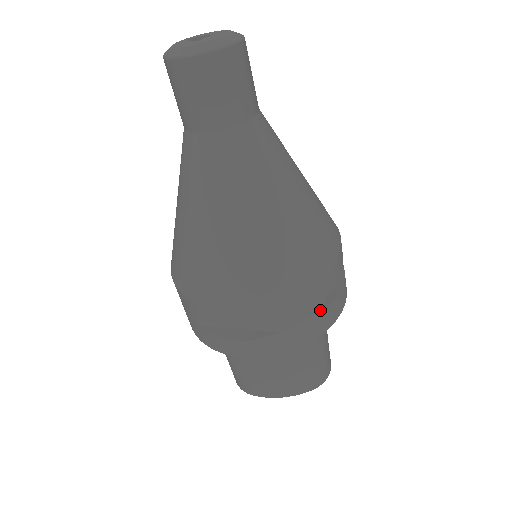
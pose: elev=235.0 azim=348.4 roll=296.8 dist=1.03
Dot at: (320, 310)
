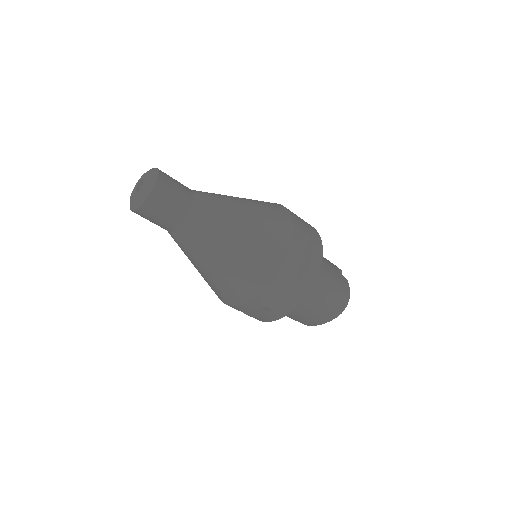
Dot at: (291, 289)
